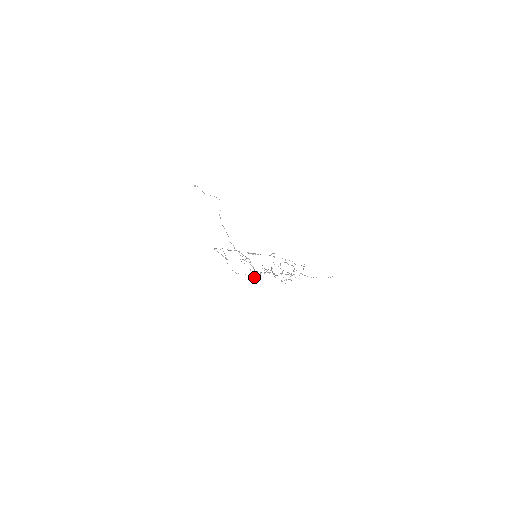
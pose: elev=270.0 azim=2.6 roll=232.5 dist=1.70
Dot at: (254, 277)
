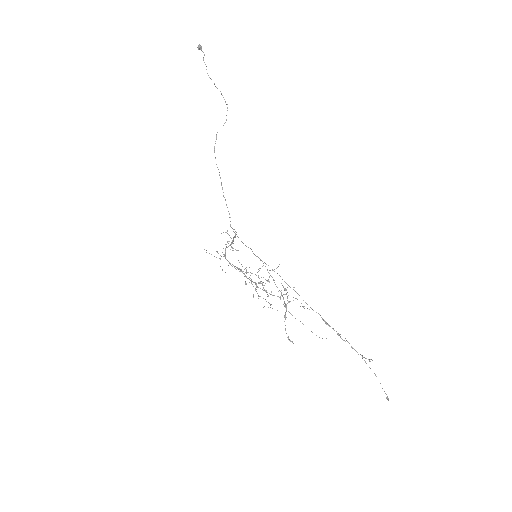
Dot at: occluded
